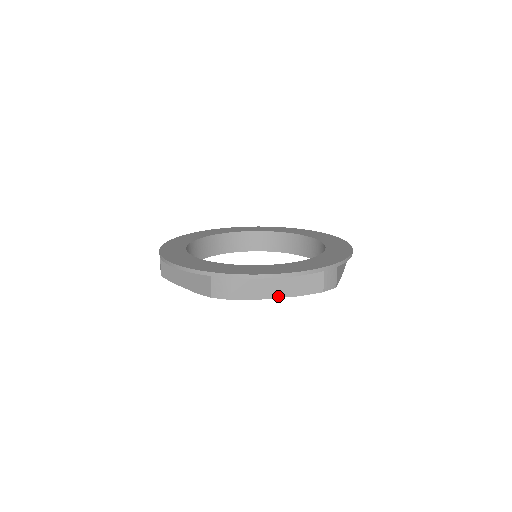
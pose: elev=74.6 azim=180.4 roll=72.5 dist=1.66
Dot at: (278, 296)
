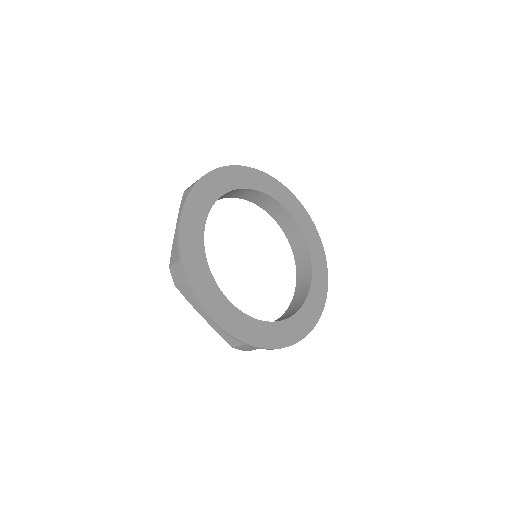
Dot at: (204, 317)
